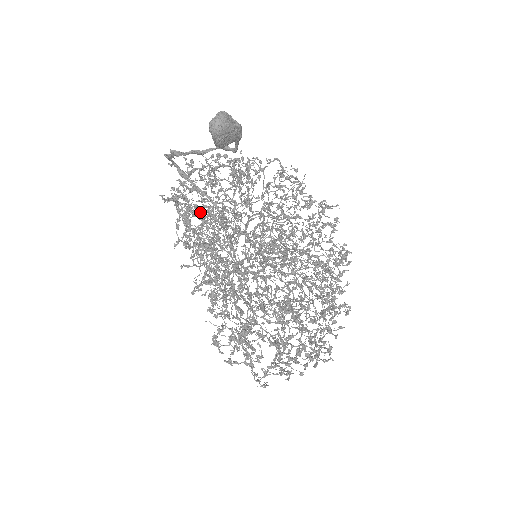
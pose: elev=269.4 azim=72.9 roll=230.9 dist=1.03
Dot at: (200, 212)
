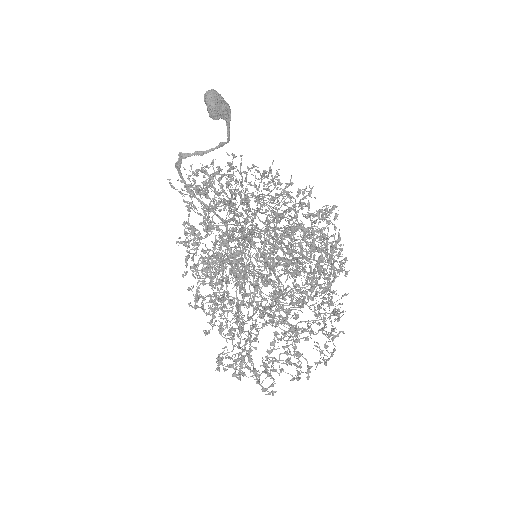
Dot at: occluded
